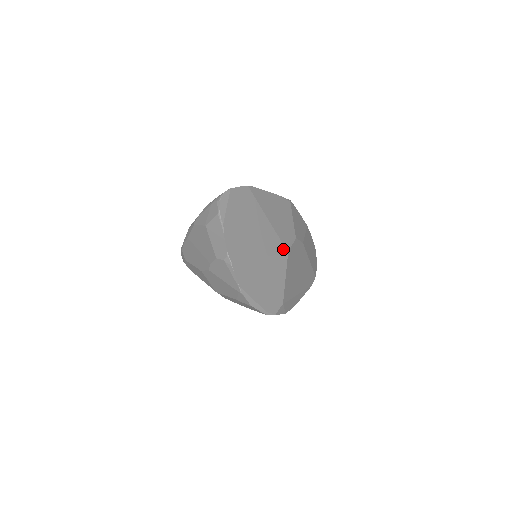
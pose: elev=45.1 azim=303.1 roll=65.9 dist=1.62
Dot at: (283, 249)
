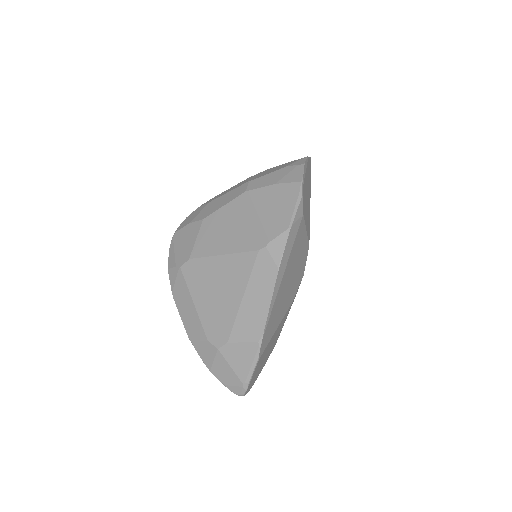
Dot at: occluded
